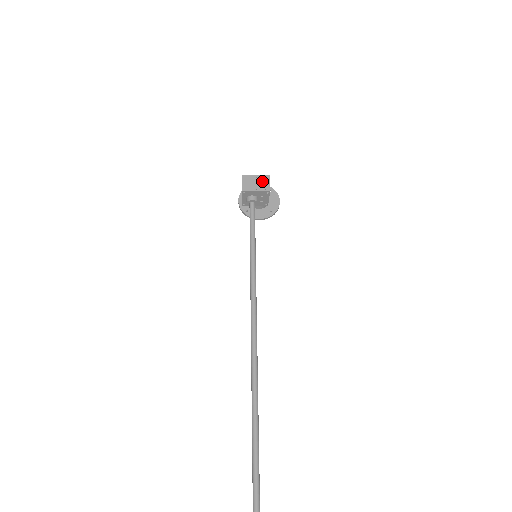
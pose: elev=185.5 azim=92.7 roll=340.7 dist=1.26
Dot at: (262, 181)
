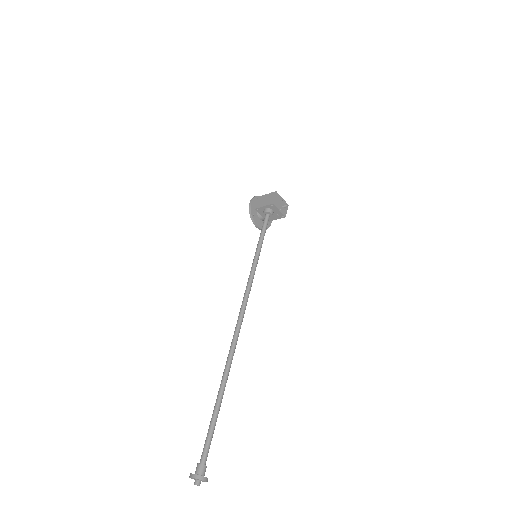
Dot at: occluded
